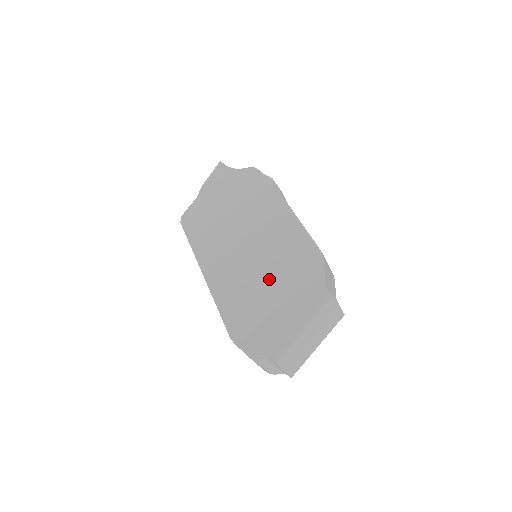
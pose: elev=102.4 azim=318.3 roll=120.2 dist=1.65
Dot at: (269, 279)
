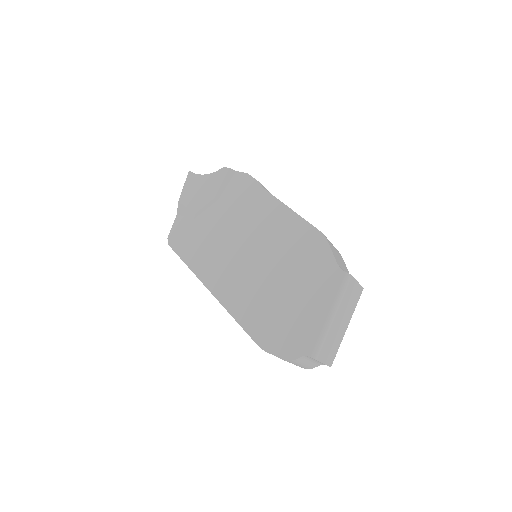
Dot at: (279, 276)
